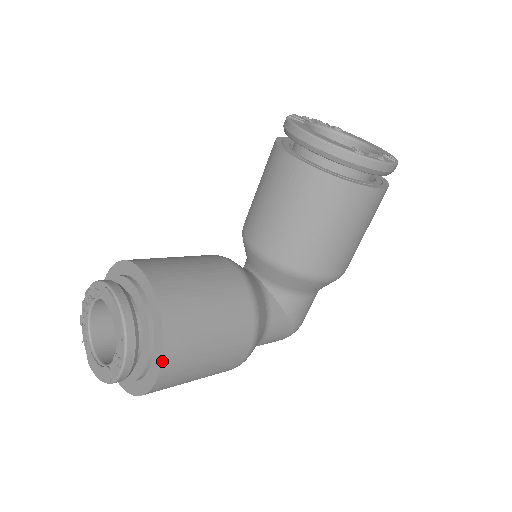
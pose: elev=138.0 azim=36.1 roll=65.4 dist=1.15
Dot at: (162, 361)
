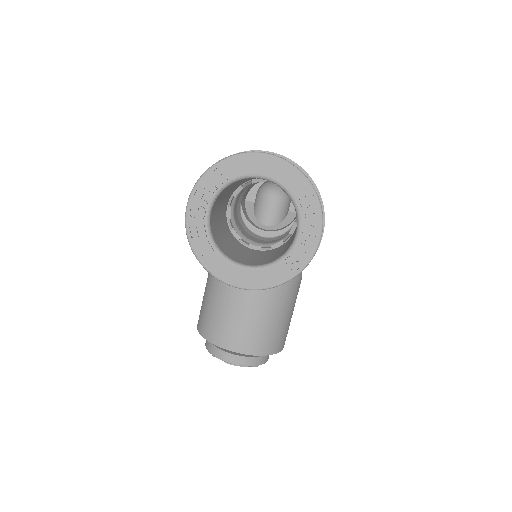
Dot at: (282, 349)
